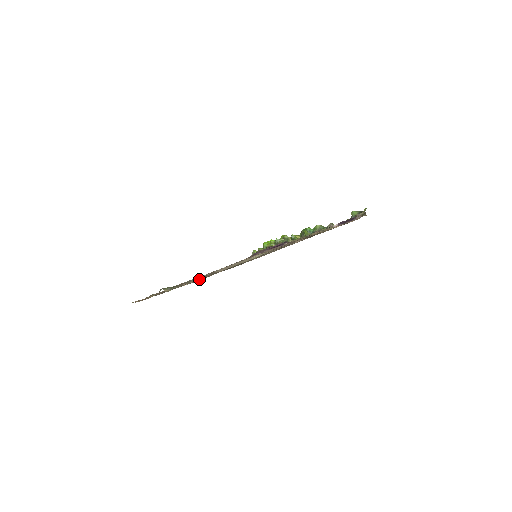
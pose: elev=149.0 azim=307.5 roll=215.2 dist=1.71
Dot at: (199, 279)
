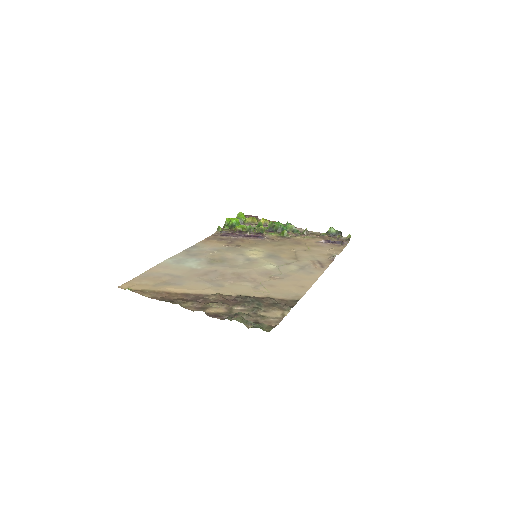
Dot at: (264, 309)
